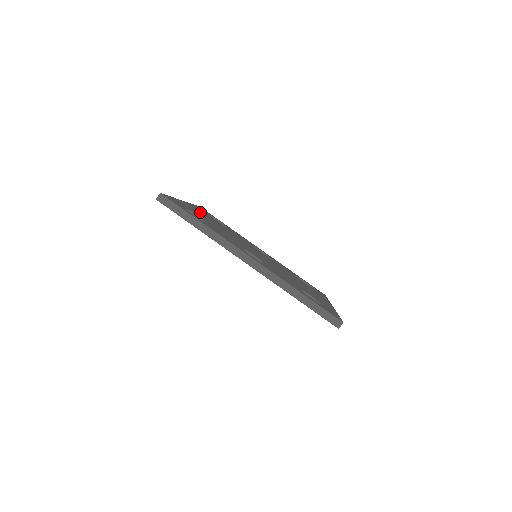
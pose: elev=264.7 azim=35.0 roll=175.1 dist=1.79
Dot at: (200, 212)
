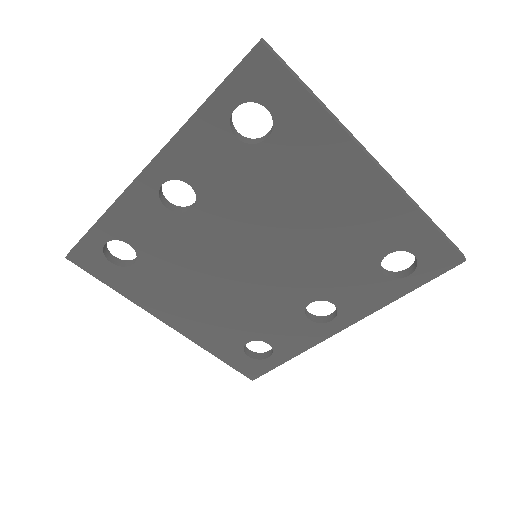
Dot at: occluded
